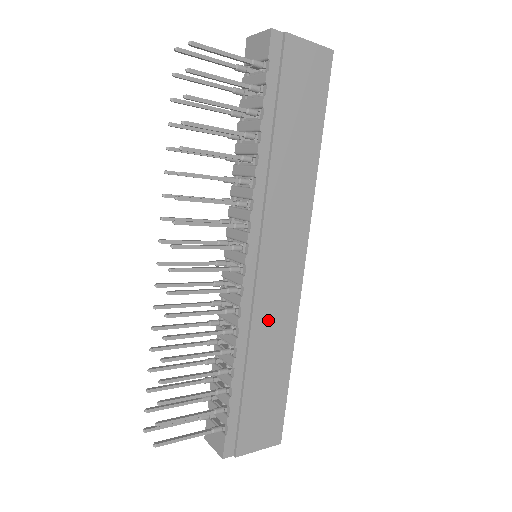
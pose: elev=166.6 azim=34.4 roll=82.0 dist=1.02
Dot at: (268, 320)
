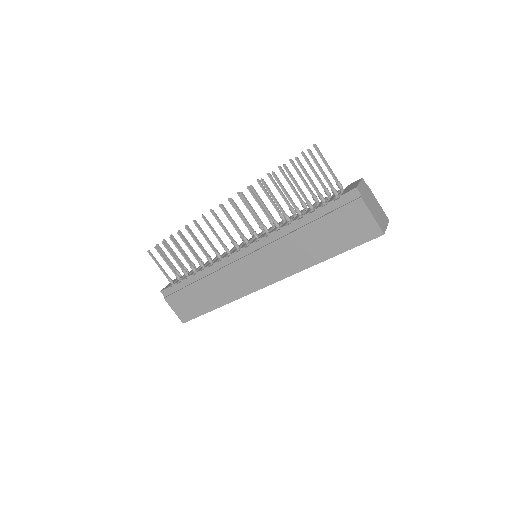
Dot at: (226, 280)
